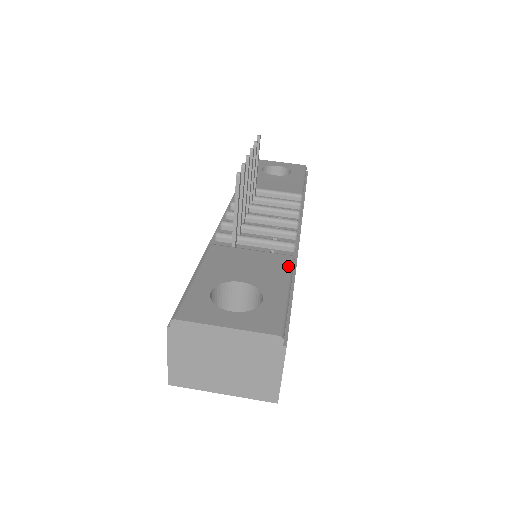
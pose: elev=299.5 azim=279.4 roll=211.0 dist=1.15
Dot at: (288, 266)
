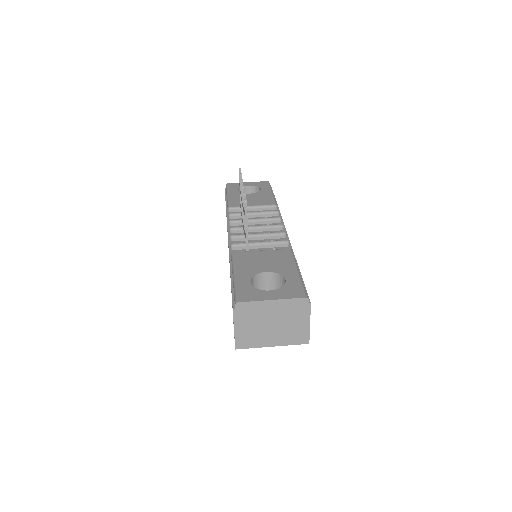
Dot at: (291, 256)
